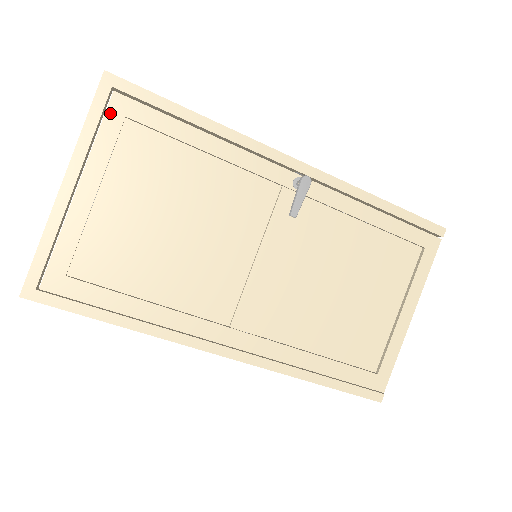
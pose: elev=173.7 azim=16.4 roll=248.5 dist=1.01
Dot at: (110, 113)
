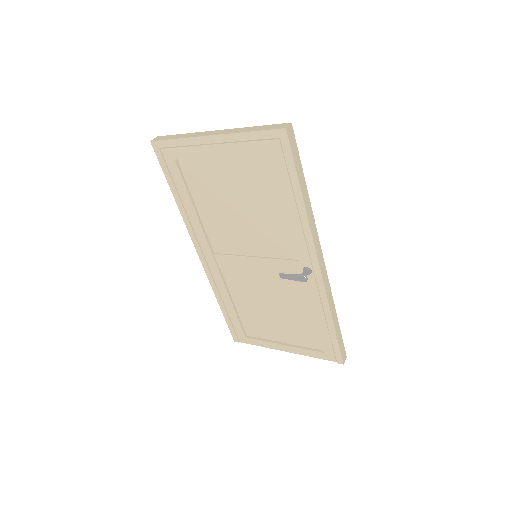
Dot at: (266, 143)
